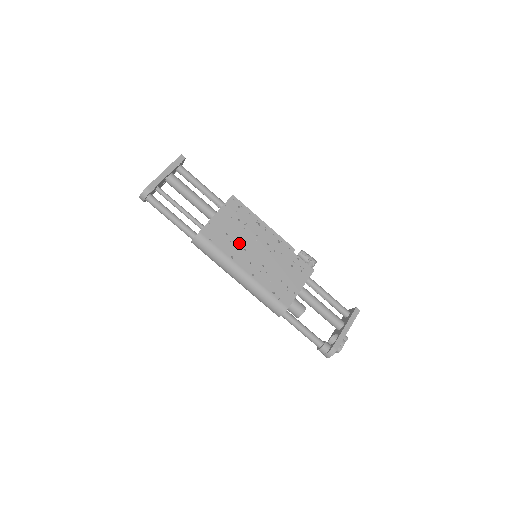
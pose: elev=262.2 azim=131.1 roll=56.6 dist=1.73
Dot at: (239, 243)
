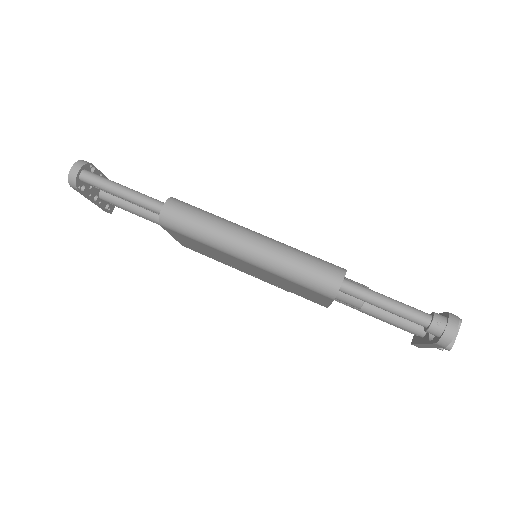
Dot at: occluded
